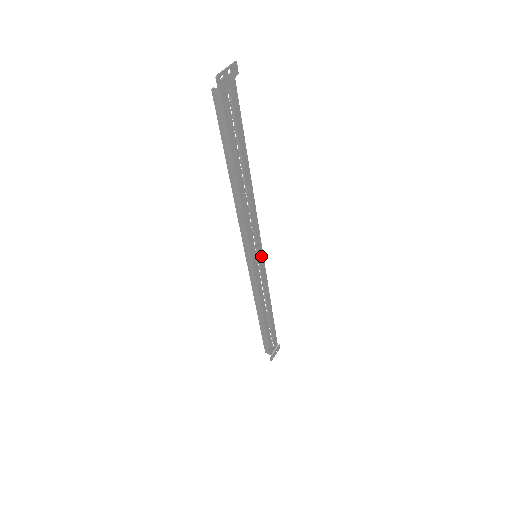
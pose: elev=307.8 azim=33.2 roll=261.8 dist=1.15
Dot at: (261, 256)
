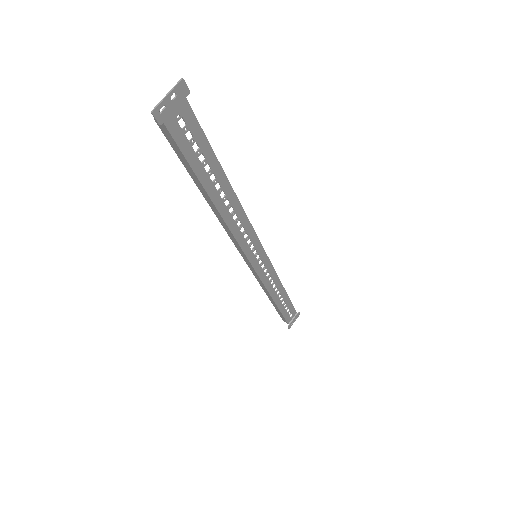
Dot at: (263, 254)
